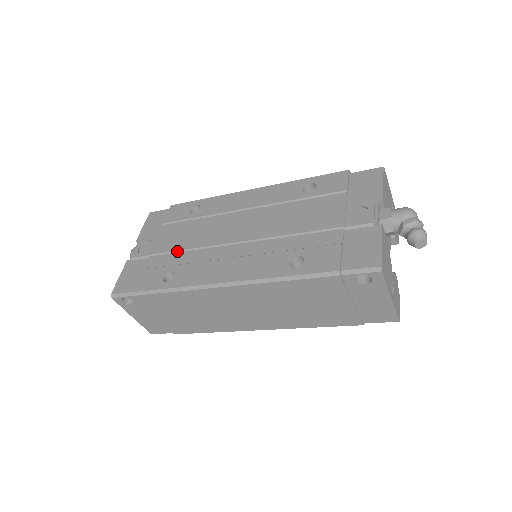
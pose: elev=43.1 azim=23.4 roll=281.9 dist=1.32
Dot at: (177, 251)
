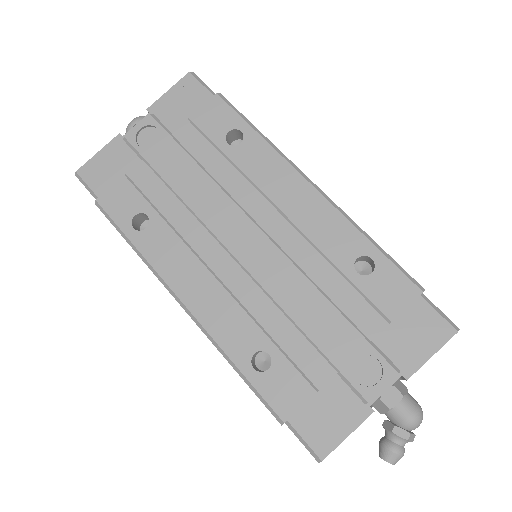
Dot at: (172, 190)
